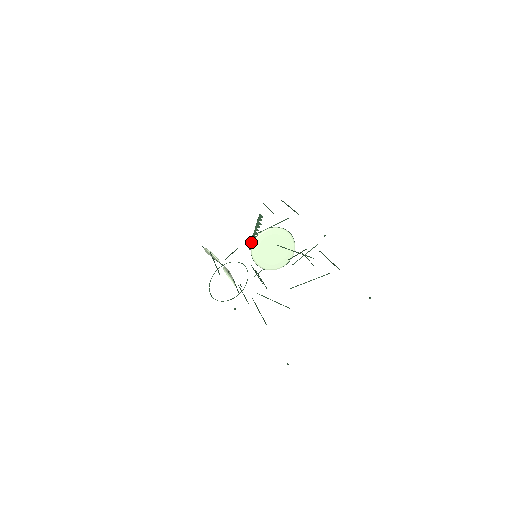
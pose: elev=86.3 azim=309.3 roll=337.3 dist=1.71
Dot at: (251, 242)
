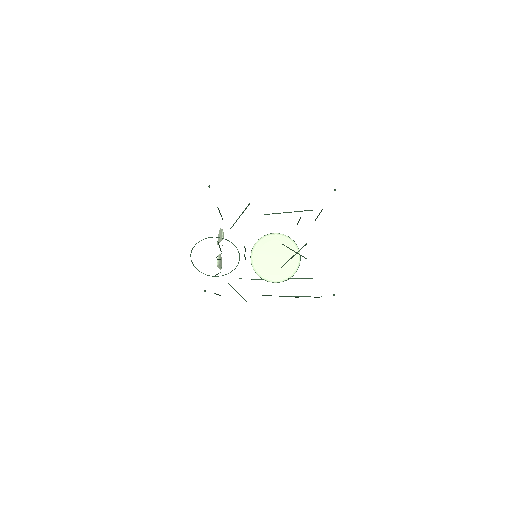
Dot at: occluded
